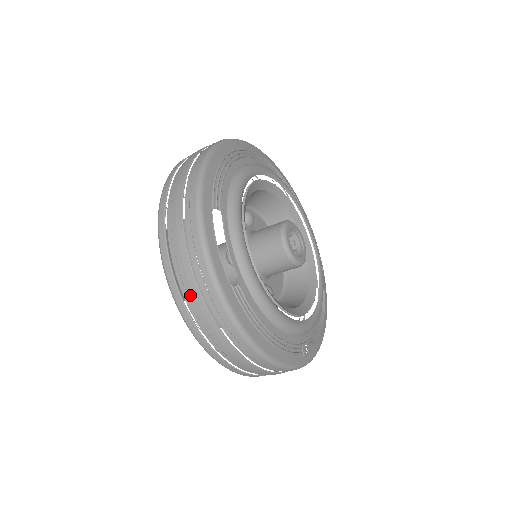
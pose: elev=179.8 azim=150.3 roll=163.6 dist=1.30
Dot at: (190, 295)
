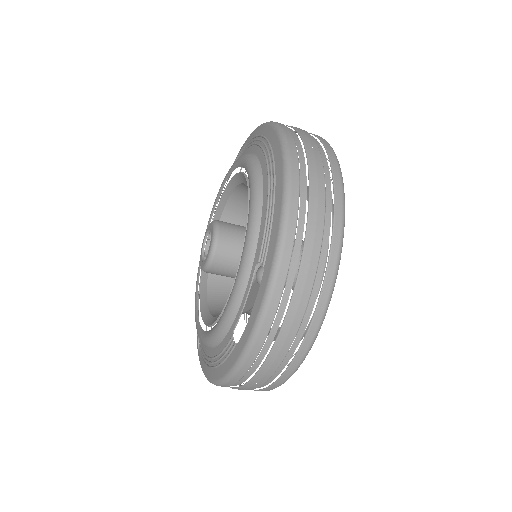
Dot at: (270, 360)
